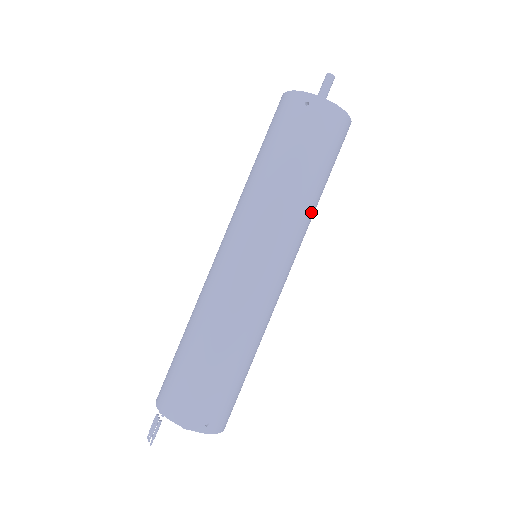
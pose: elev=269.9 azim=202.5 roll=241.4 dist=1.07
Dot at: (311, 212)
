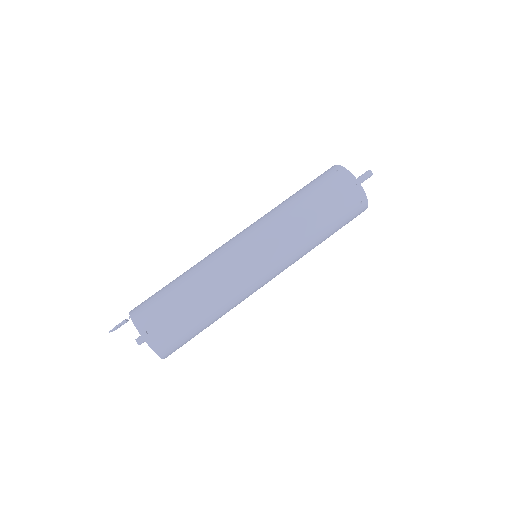
Dot at: (305, 239)
